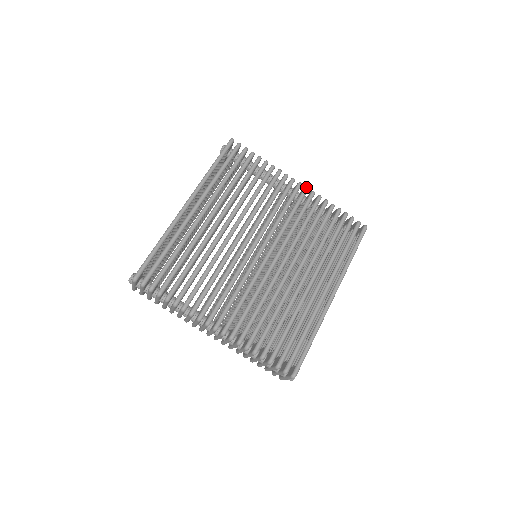
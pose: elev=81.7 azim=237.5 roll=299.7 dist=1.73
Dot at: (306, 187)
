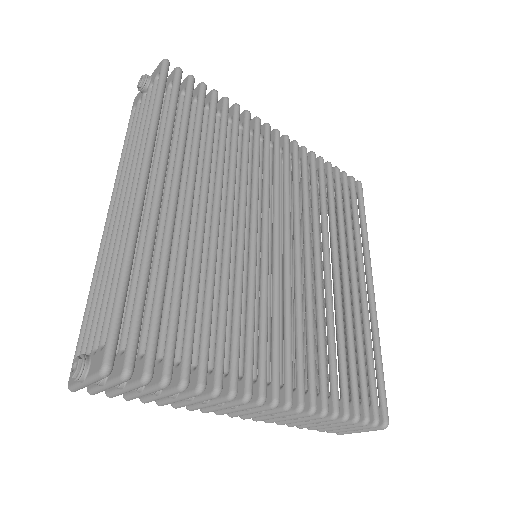
Dot at: (287, 135)
